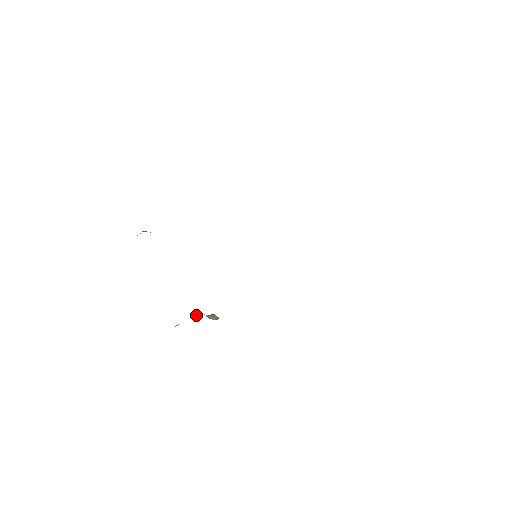
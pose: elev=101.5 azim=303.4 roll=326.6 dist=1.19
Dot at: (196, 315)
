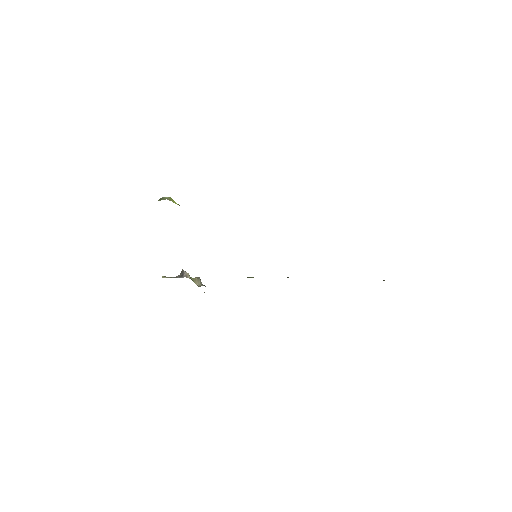
Dot at: (184, 276)
